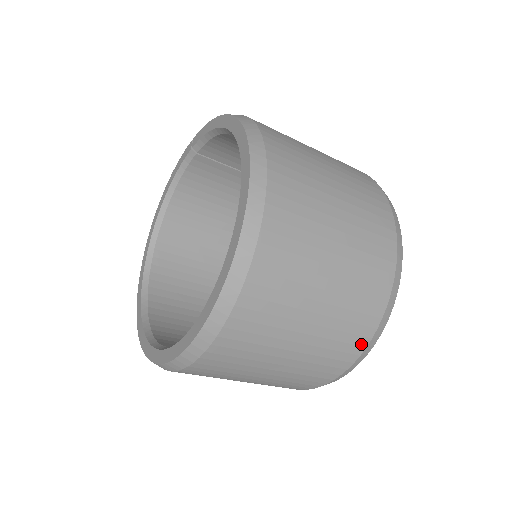
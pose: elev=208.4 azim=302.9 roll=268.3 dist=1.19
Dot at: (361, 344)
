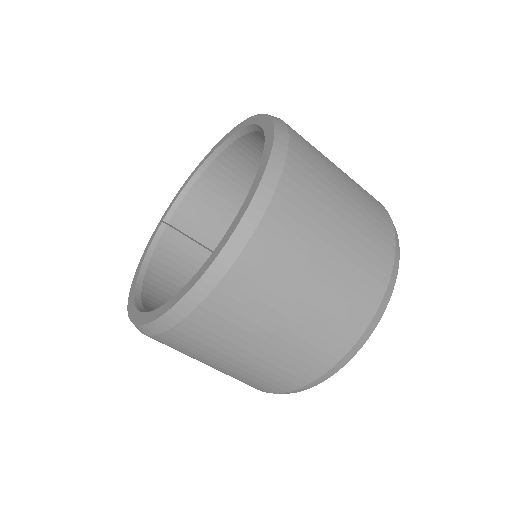
Dot at: (388, 222)
